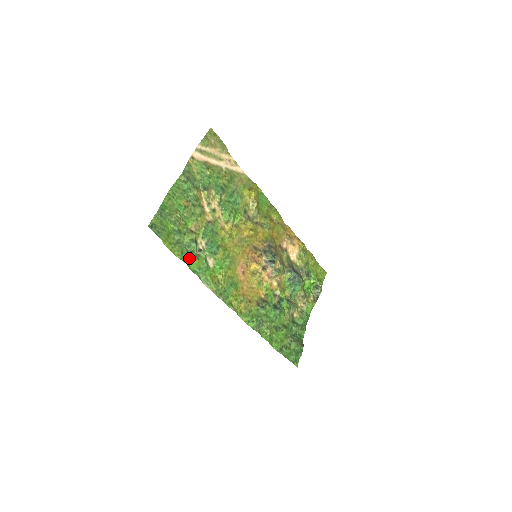
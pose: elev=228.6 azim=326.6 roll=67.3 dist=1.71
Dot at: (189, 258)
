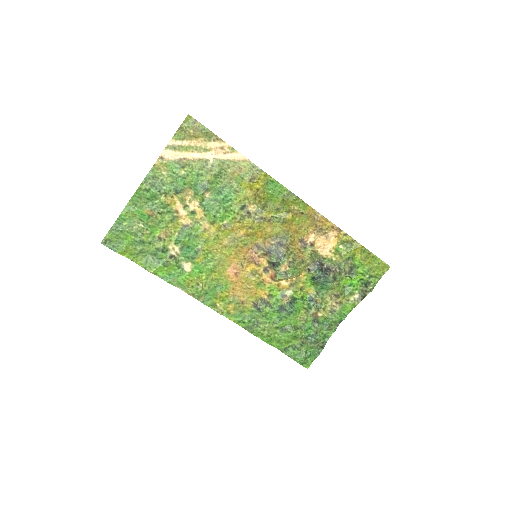
Dot at: (154, 267)
